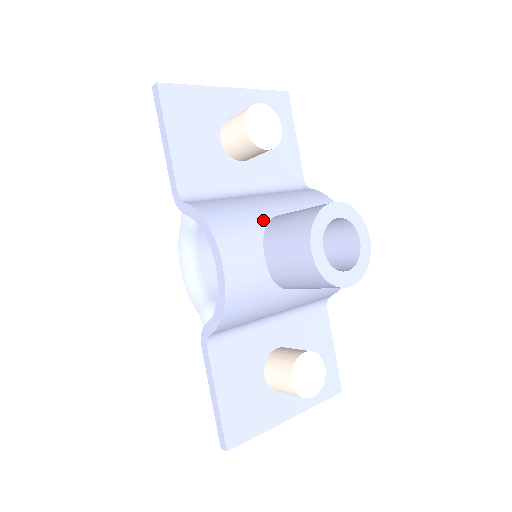
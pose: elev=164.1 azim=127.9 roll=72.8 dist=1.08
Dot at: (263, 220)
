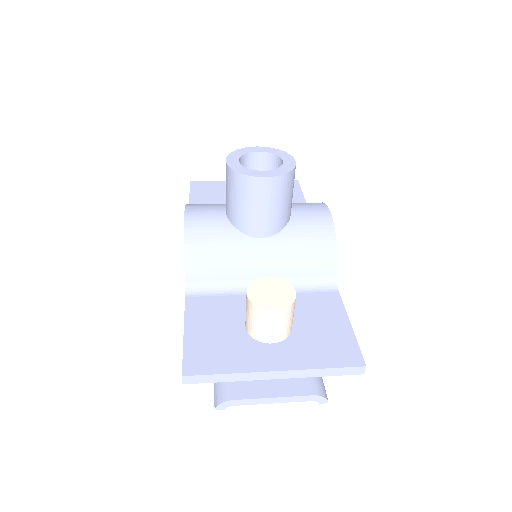
Dot at: occluded
